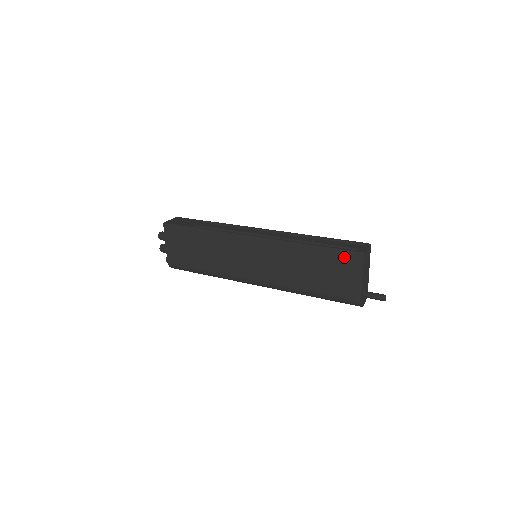
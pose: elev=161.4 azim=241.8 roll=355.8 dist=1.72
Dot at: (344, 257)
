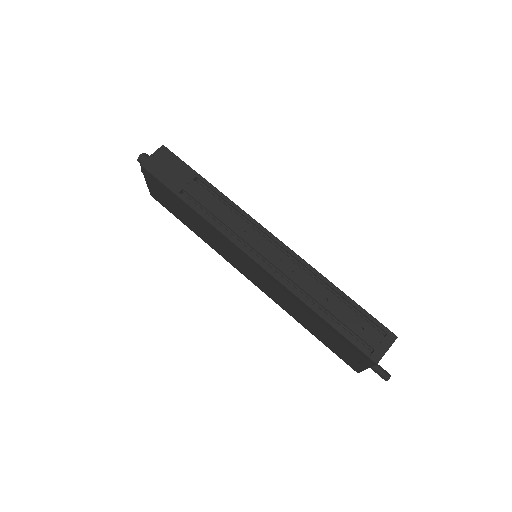
Dot at: (353, 348)
